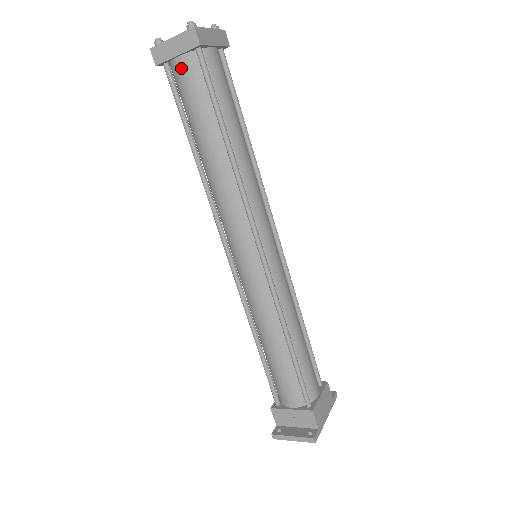
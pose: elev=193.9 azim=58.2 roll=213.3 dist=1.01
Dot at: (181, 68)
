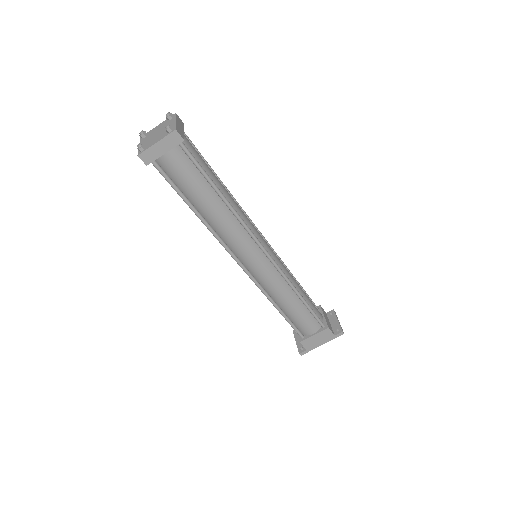
Dot at: occluded
